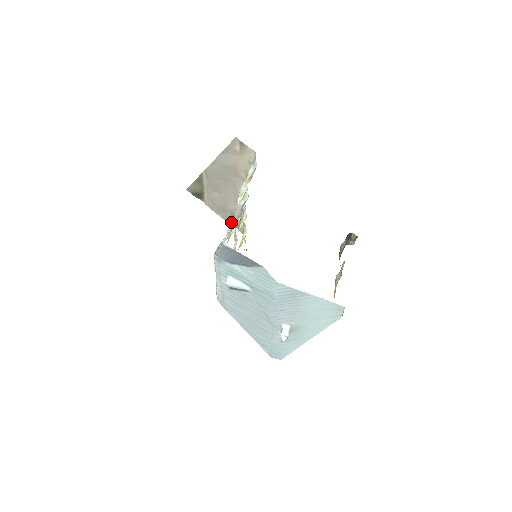
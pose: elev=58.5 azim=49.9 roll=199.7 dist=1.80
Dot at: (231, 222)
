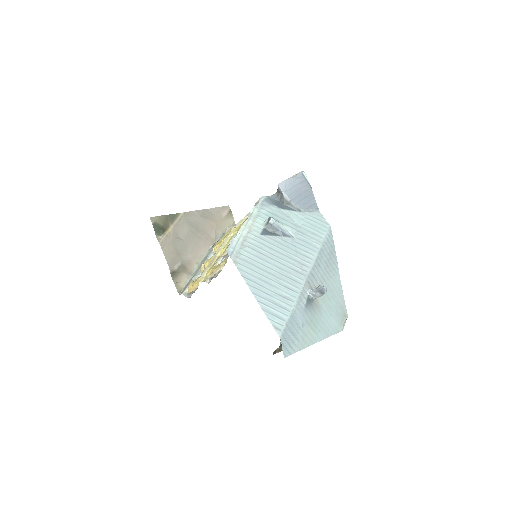
Dot at: (173, 274)
